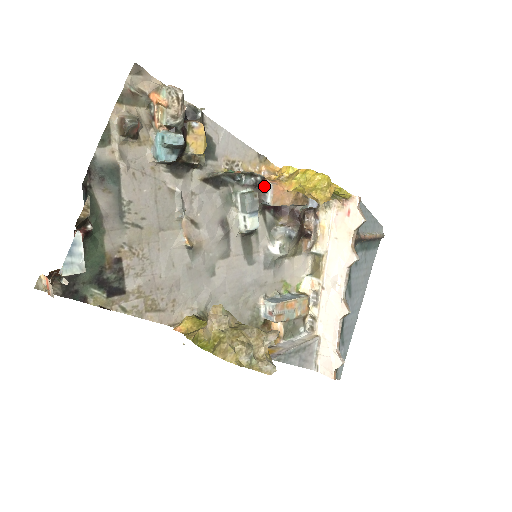
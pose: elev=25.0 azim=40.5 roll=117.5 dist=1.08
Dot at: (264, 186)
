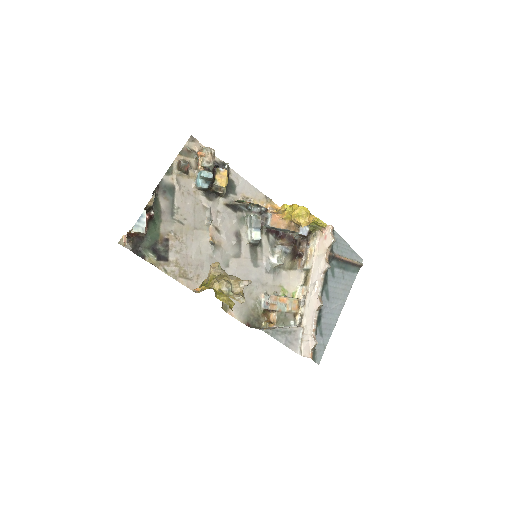
Dot at: (267, 214)
